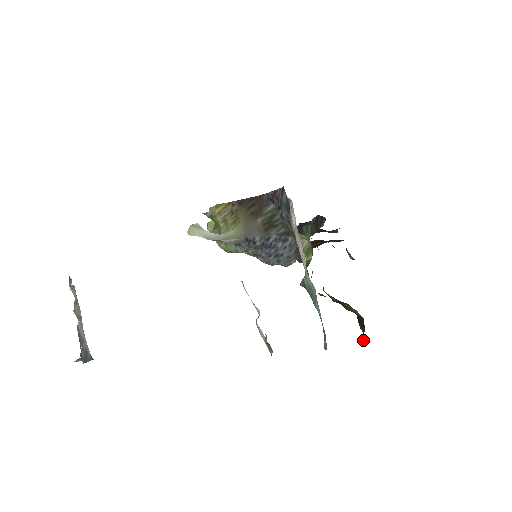
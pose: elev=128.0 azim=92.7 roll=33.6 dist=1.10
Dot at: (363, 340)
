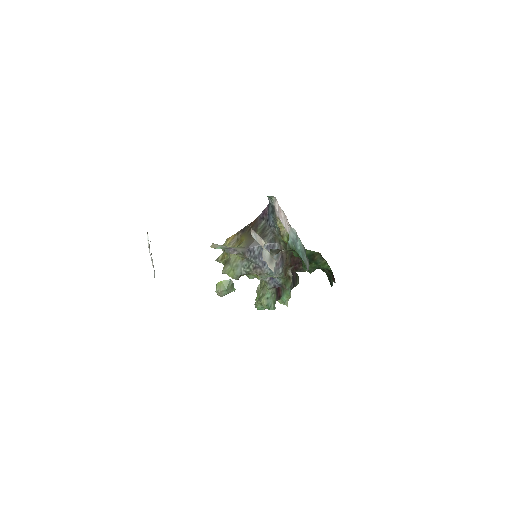
Dot at: (333, 278)
